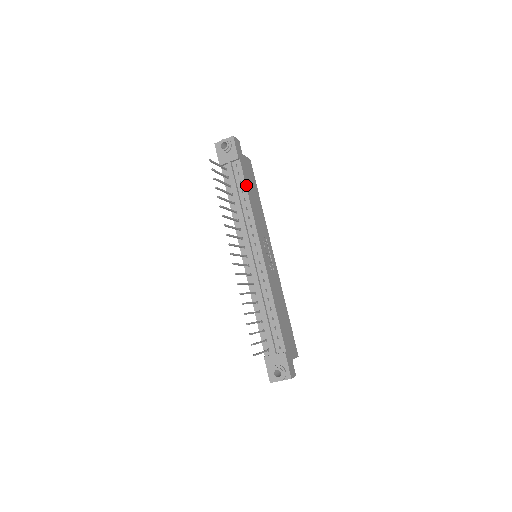
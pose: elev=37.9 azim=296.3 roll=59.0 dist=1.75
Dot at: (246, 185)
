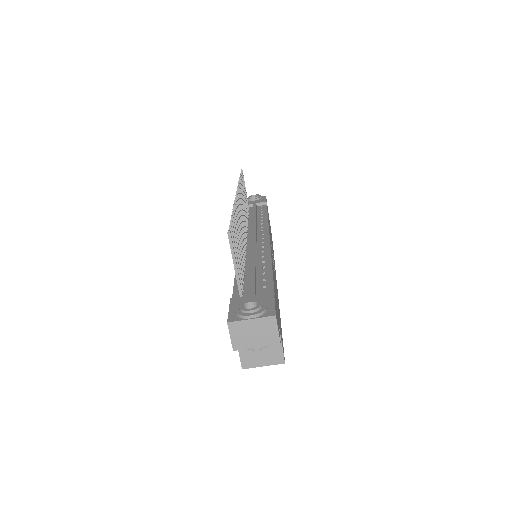
Dot at: (267, 213)
